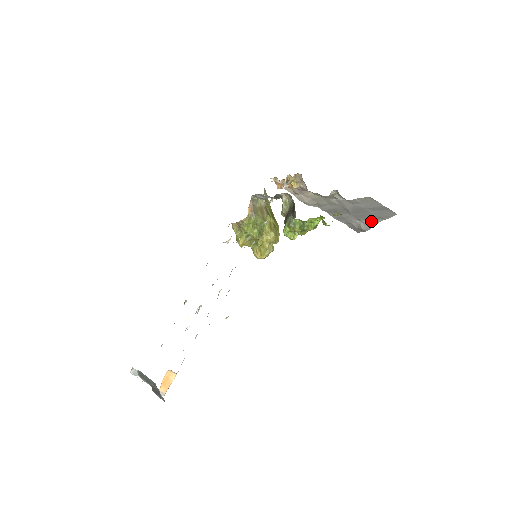
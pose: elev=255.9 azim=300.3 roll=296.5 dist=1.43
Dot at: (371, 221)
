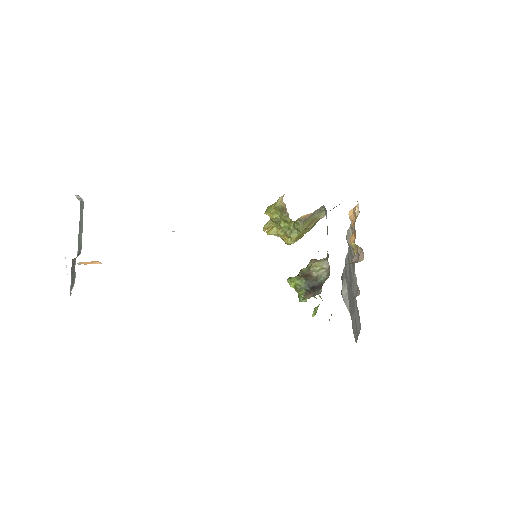
Dot at: occluded
